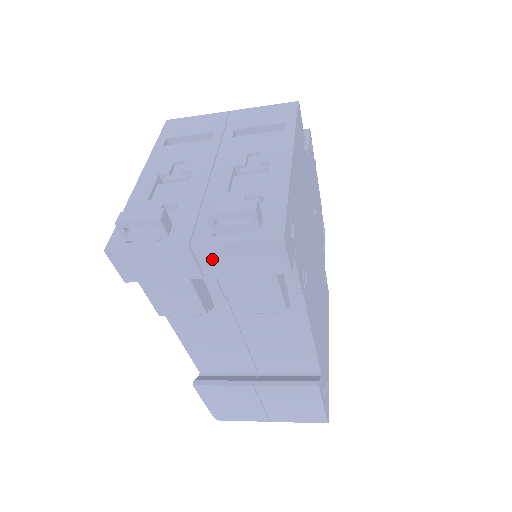
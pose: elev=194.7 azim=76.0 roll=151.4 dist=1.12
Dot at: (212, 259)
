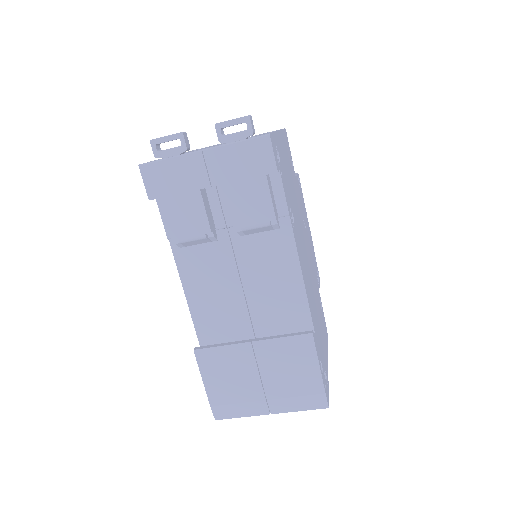
Dot at: (218, 163)
